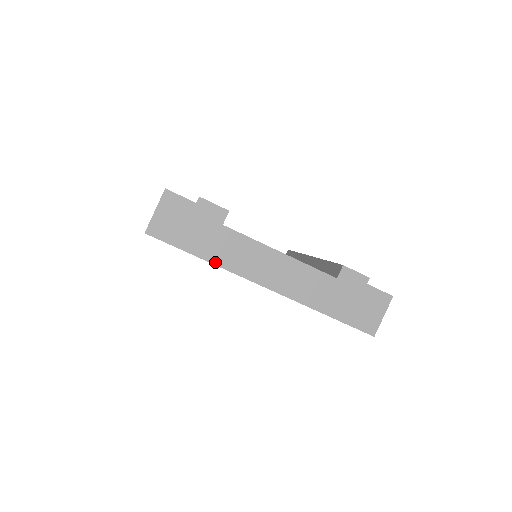
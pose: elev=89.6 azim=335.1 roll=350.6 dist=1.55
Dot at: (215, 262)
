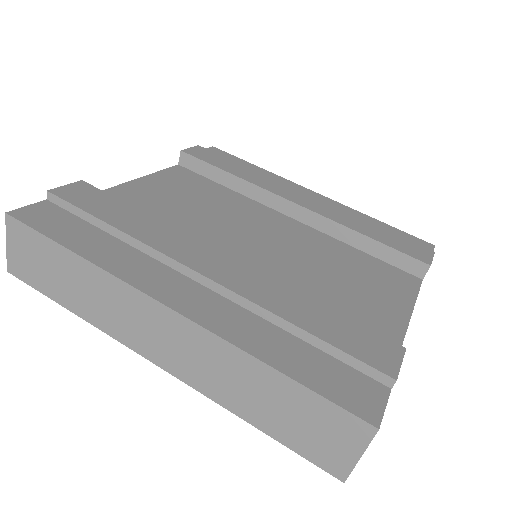
Dot at: occluded
